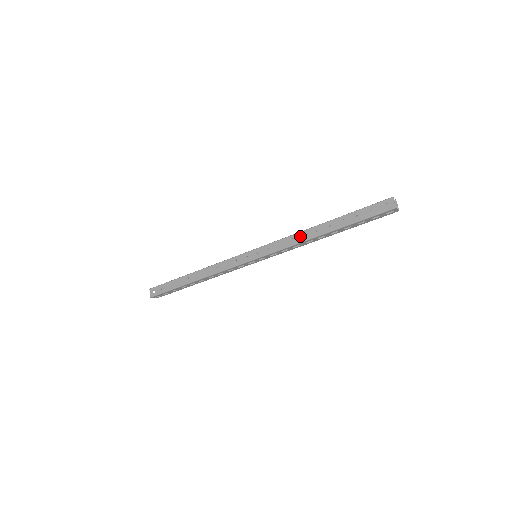
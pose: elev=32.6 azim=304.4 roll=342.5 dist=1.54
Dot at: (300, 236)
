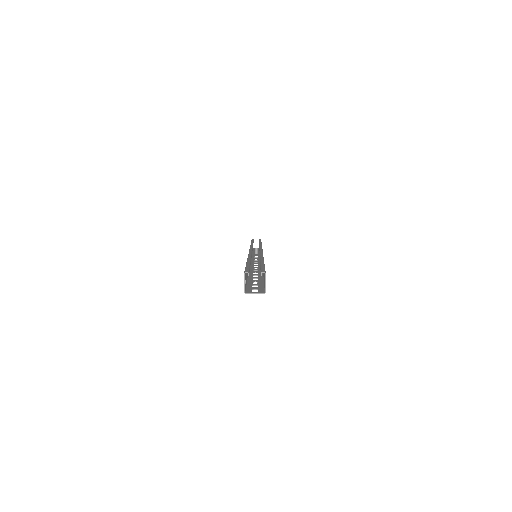
Dot at: occluded
